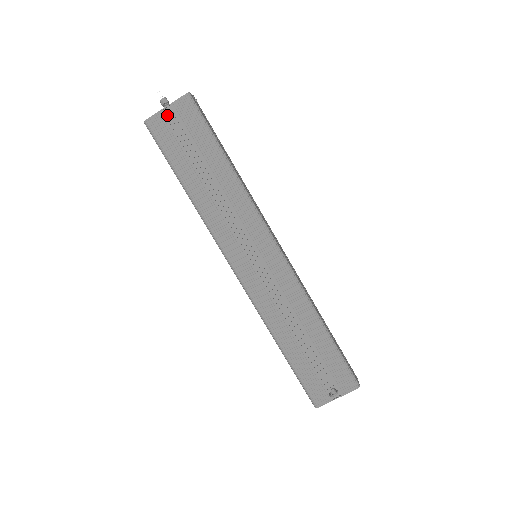
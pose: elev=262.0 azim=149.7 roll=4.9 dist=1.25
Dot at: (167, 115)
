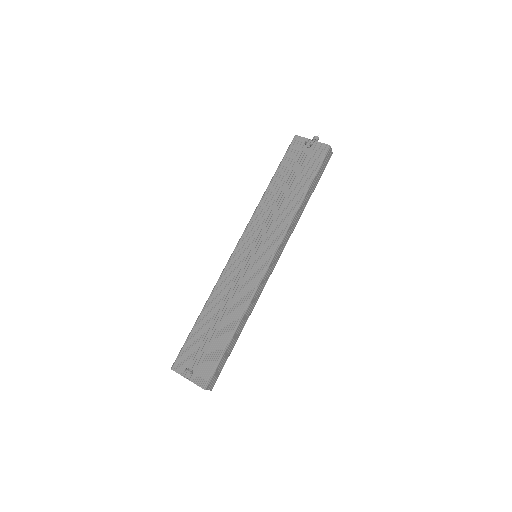
Dot at: (307, 141)
